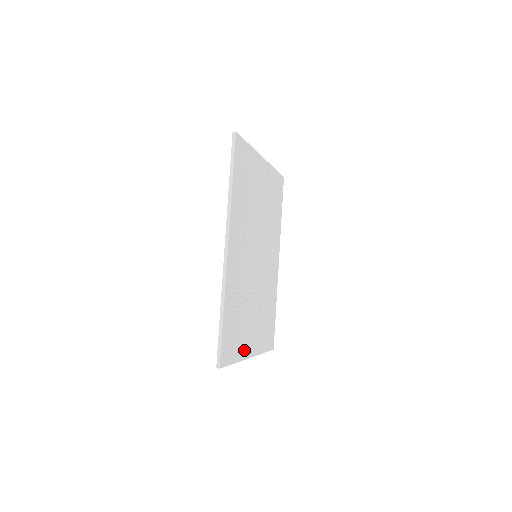
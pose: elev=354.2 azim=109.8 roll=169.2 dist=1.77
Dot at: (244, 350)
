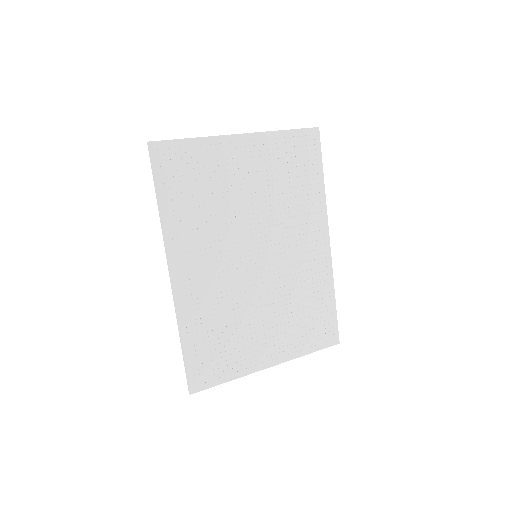
Dot at: (249, 364)
